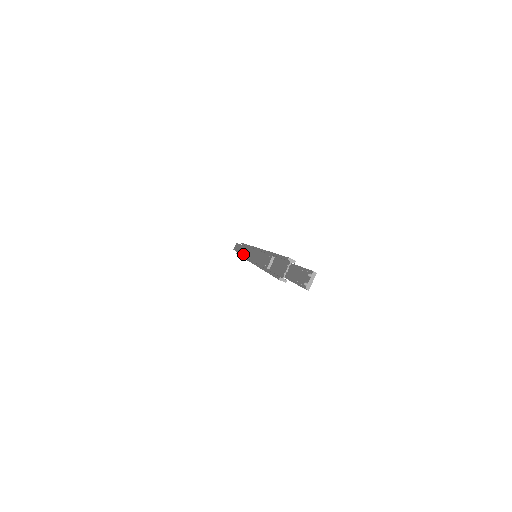
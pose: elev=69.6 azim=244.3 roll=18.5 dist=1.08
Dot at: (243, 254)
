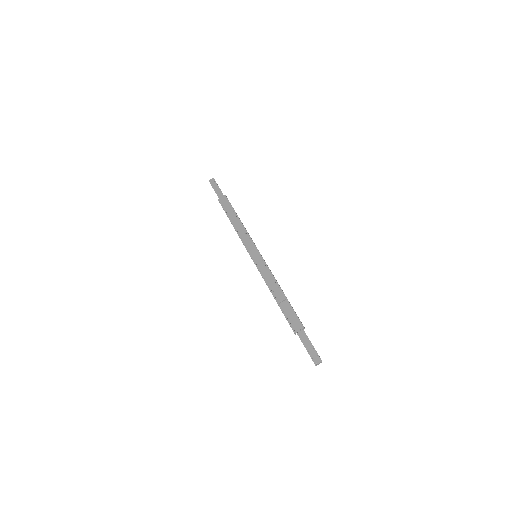
Dot at: (236, 226)
